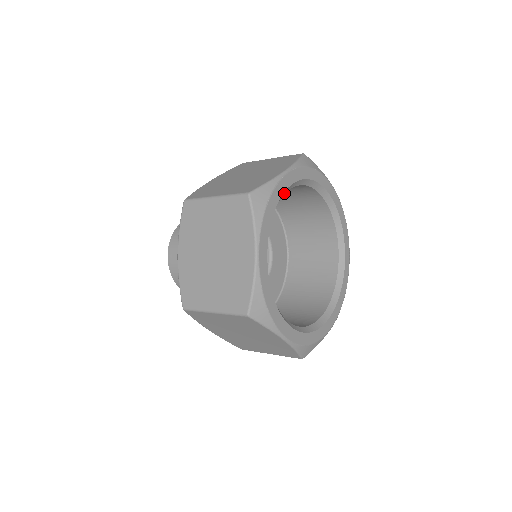
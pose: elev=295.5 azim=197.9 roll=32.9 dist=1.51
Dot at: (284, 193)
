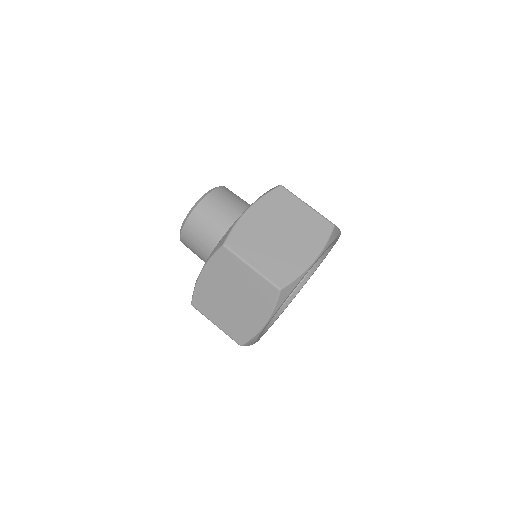
Dot at: occluded
